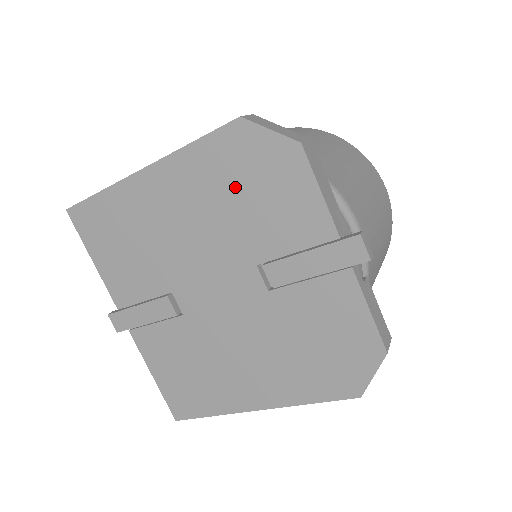
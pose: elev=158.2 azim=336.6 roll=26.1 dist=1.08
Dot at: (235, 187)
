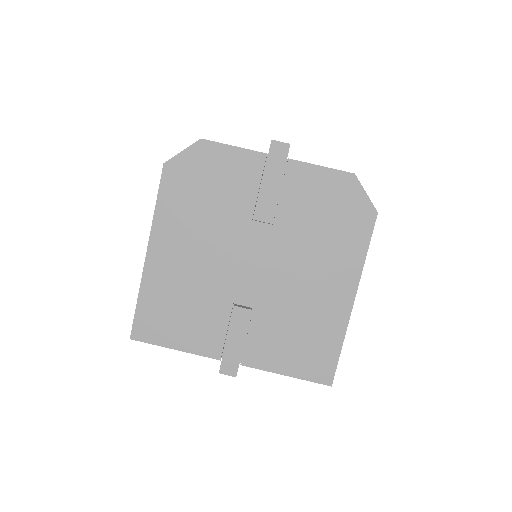
Dot at: (198, 197)
